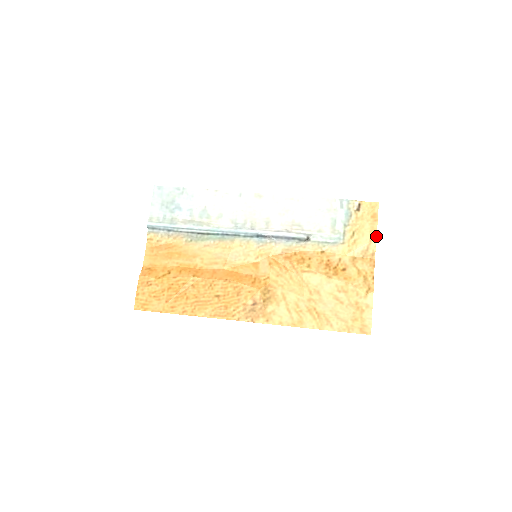
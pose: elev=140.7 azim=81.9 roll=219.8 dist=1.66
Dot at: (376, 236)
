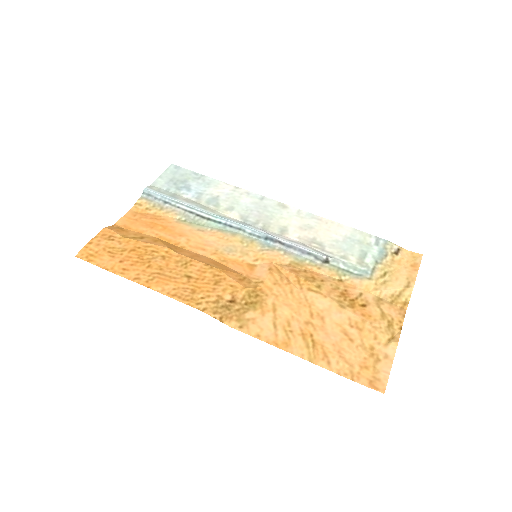
Dot at: (413, 285)
